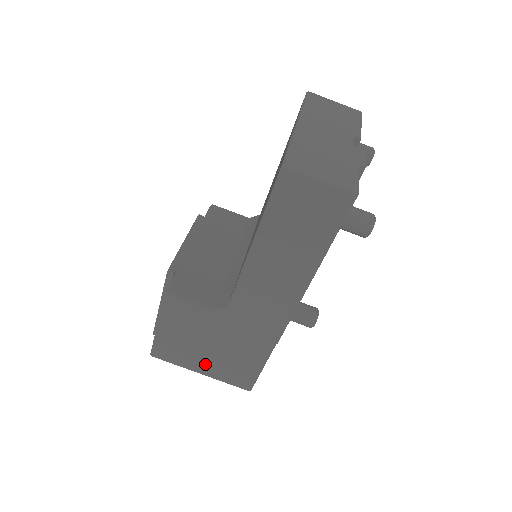
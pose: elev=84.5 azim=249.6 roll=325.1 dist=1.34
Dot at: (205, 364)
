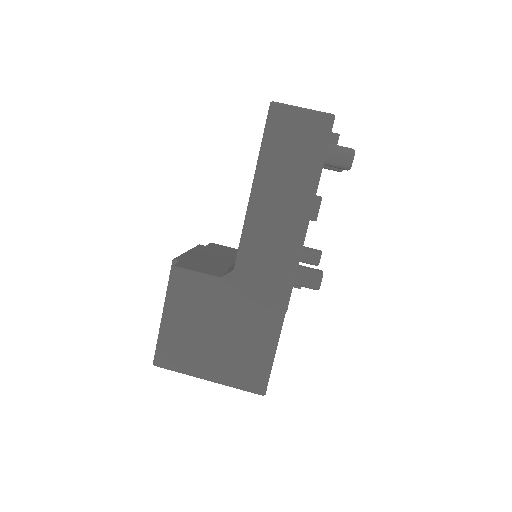
Dot at: (213, 362)
